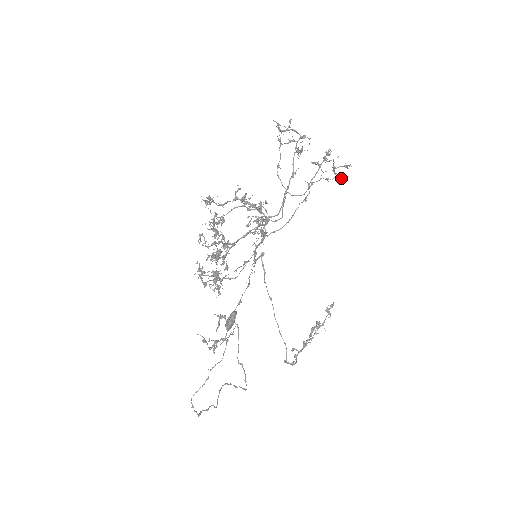
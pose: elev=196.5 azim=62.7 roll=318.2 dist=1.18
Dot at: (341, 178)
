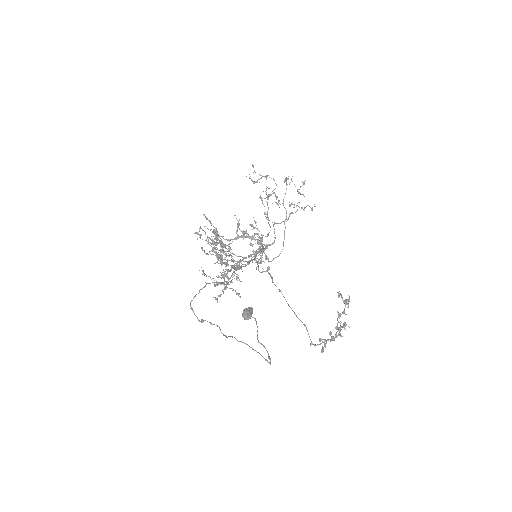
Dot at: occluded
